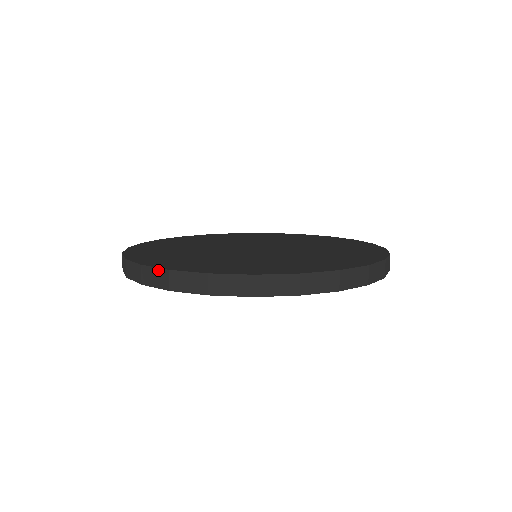
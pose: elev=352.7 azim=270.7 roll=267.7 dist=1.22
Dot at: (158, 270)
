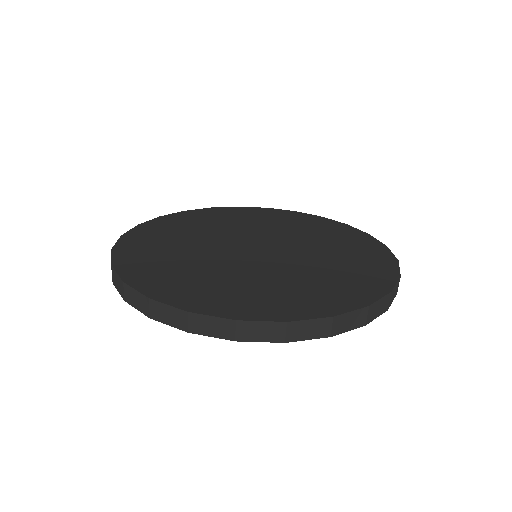
Dot at: (139, 294)
